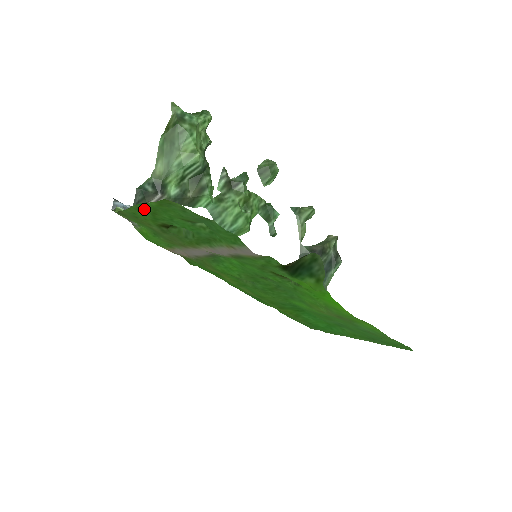
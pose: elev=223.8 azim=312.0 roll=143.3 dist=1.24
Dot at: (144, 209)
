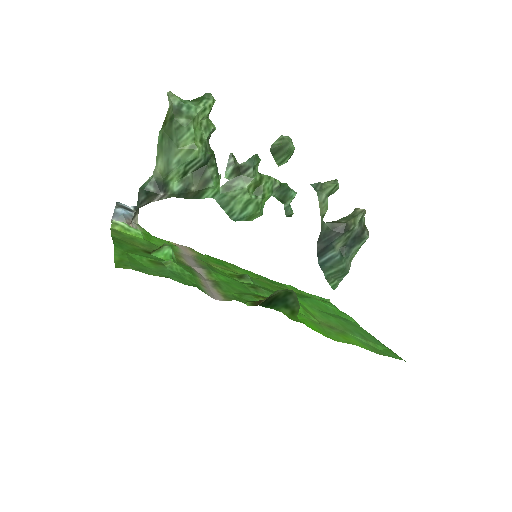
Dot at: (121, 246)
